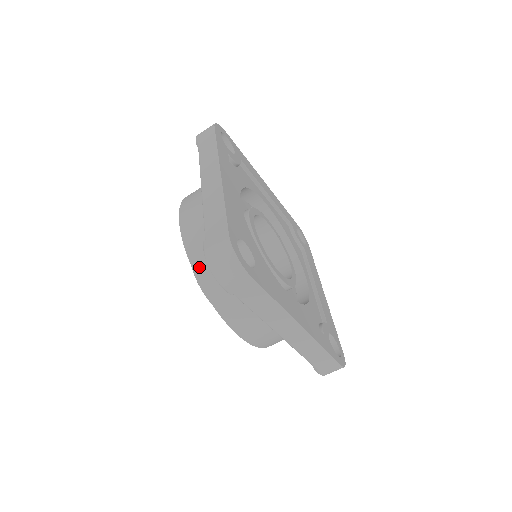
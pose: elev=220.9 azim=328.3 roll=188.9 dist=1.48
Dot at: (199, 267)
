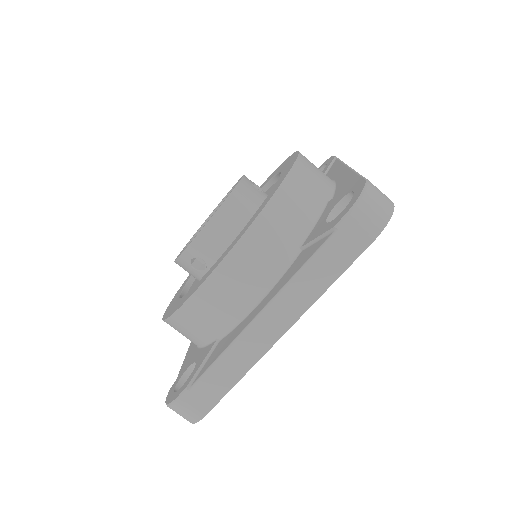
Dot at: (179, 320)
